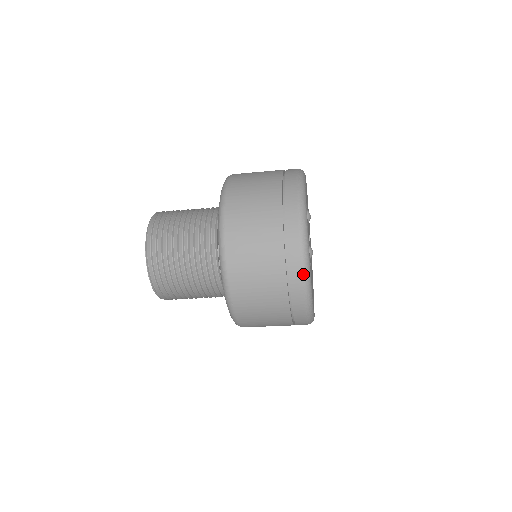
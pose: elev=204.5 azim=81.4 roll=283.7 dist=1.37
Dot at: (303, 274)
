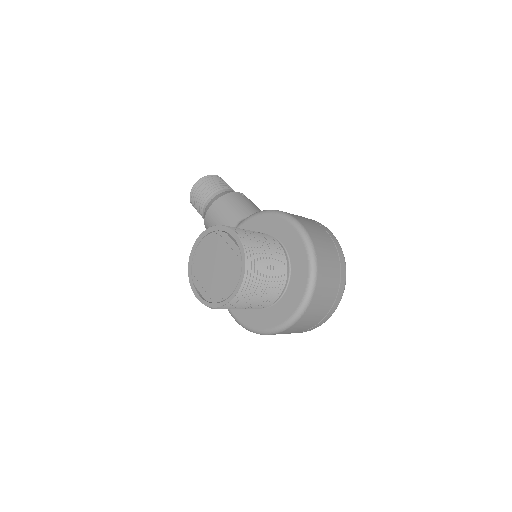
Dot at: (310, 330)
